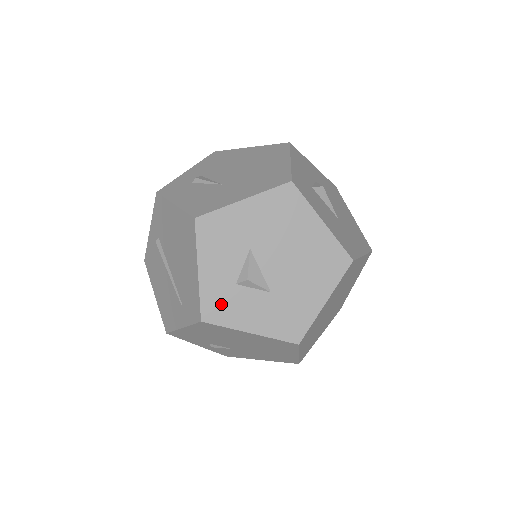
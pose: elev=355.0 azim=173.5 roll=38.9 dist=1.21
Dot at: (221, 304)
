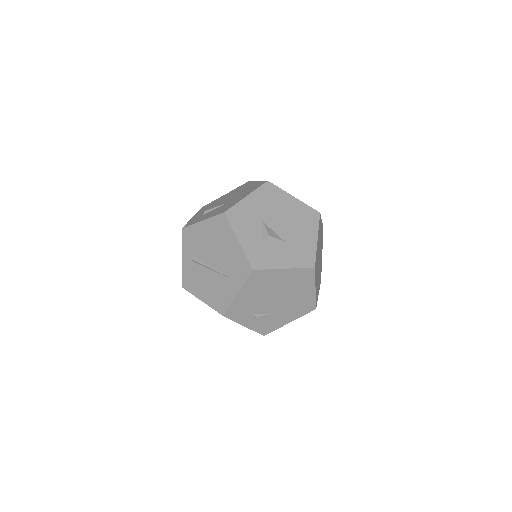
Dot at: (260, 256)
